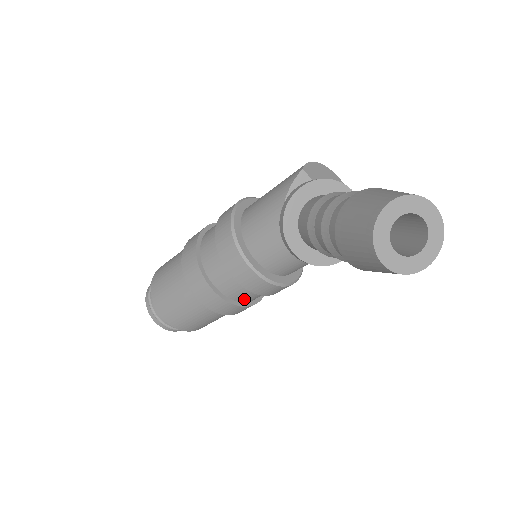
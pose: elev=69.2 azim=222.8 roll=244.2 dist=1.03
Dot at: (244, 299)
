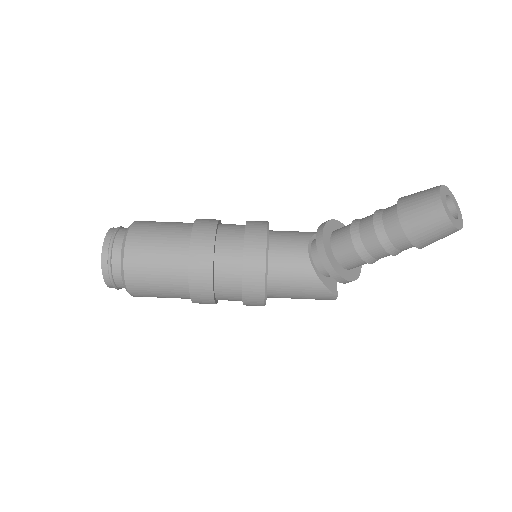
Dot at: (220, 268)
